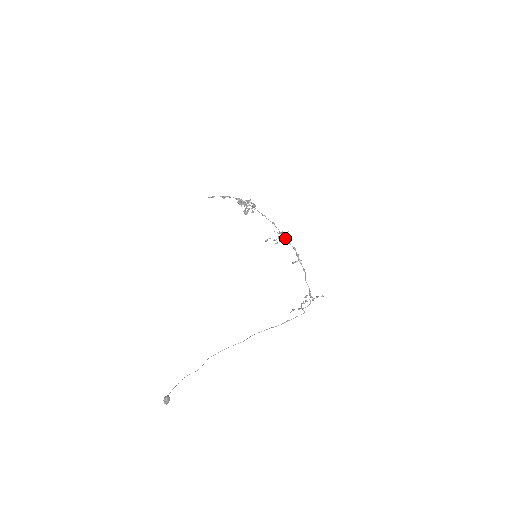
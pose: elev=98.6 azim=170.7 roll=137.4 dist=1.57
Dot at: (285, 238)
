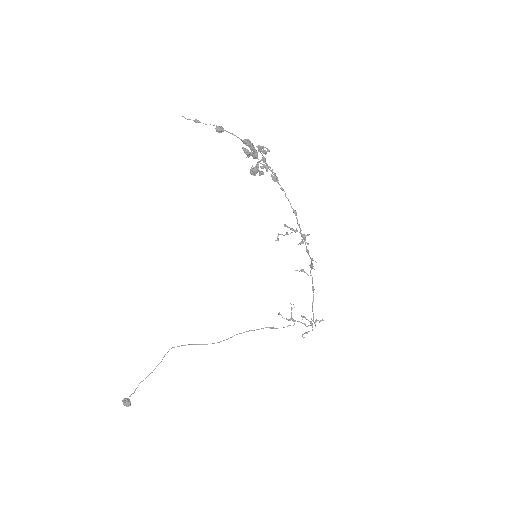
Dot at: (306, 247)
